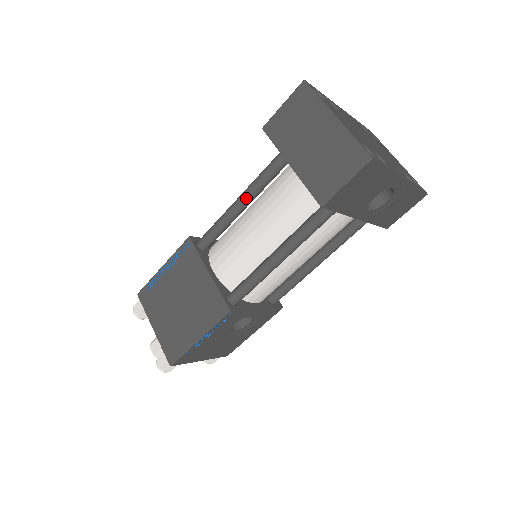
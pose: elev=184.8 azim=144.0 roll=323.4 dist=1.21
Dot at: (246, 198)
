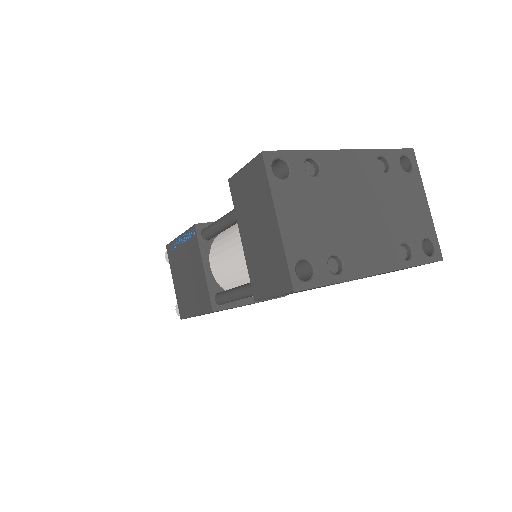
Dot at: (234, 218)
